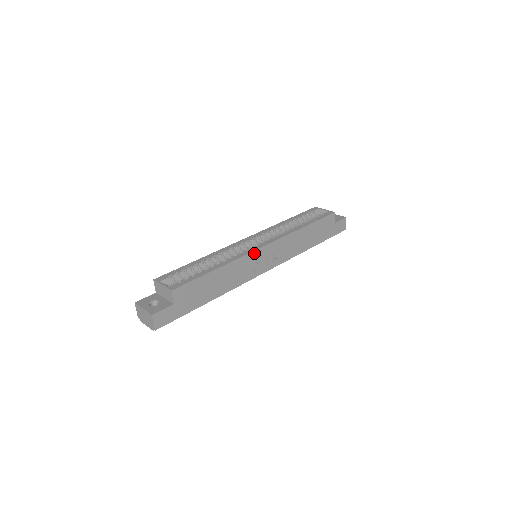
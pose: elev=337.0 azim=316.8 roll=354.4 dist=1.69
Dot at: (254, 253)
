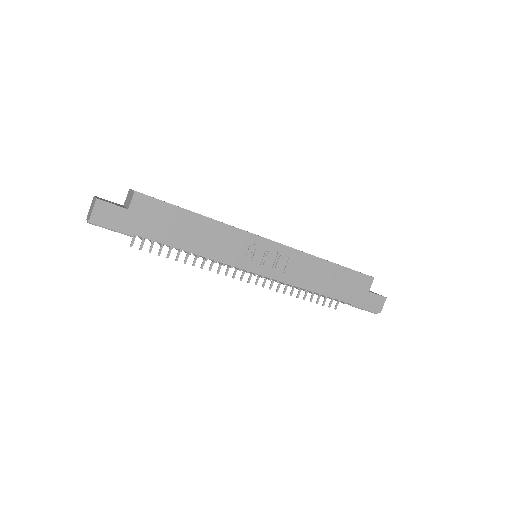
Dot at: (253, 237)
